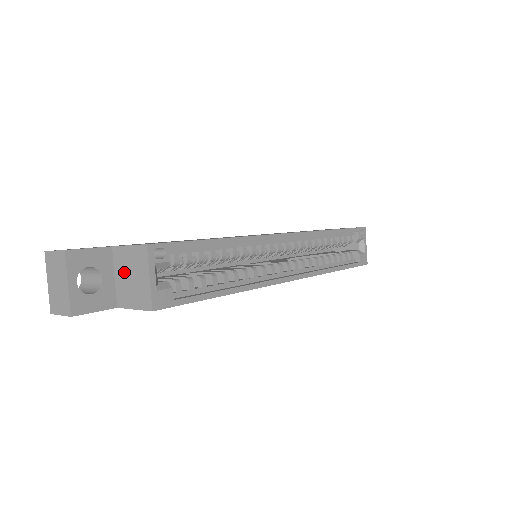
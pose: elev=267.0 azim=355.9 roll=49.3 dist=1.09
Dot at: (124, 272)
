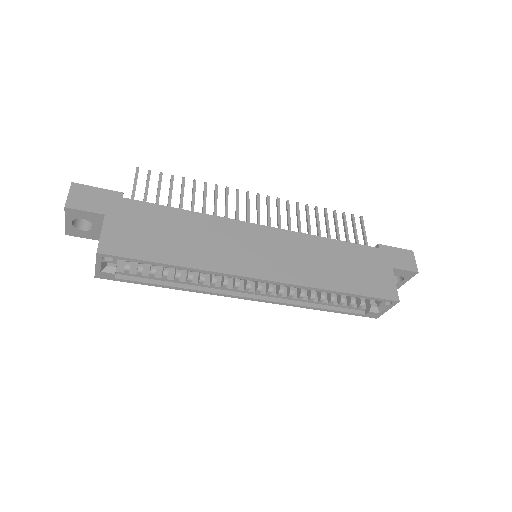
Dot at: occluded
